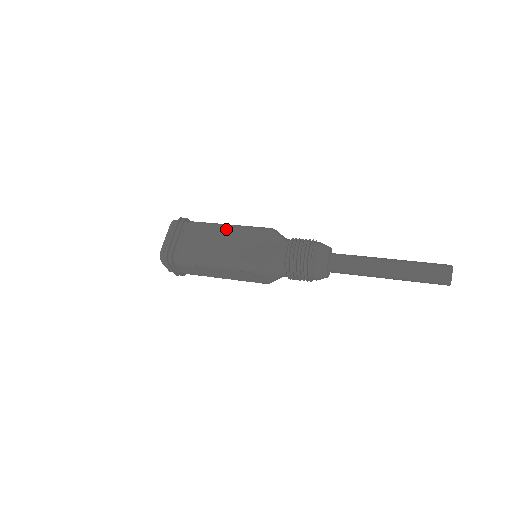
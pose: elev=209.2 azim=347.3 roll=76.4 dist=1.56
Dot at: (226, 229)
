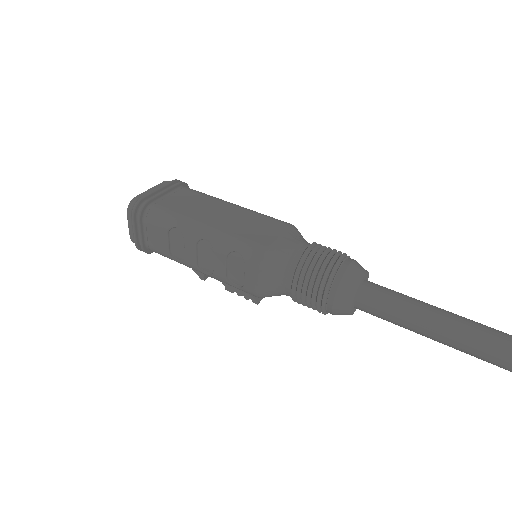
Dot at: (232, 205)
